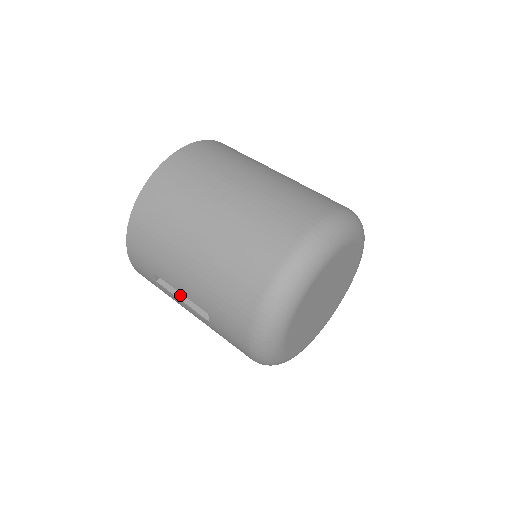
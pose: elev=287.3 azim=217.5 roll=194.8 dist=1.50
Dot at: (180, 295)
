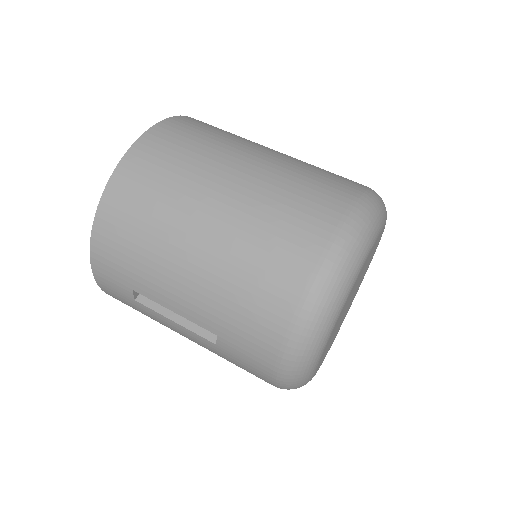
Dot at: (171, 315)
